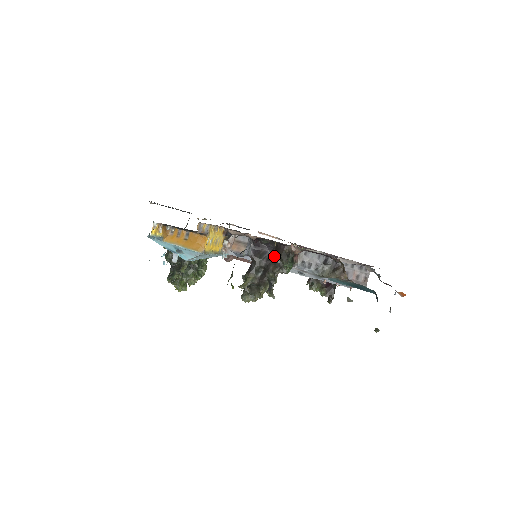
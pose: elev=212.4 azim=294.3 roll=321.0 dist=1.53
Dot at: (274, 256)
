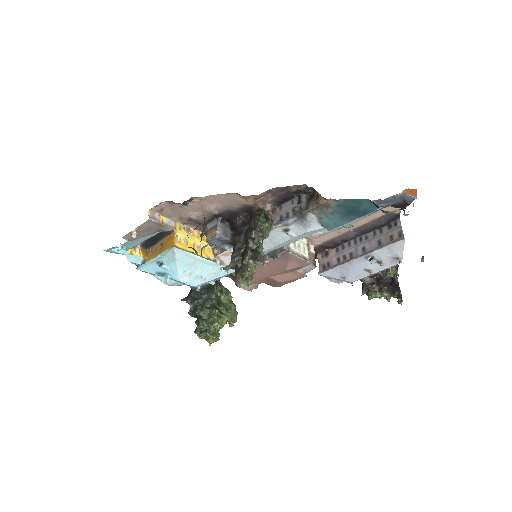
Dot at: occluded
